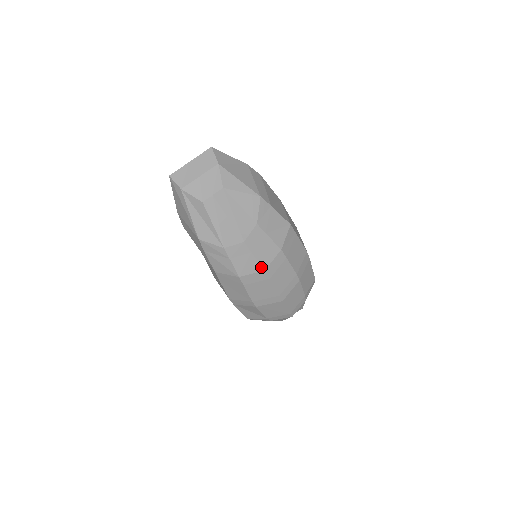
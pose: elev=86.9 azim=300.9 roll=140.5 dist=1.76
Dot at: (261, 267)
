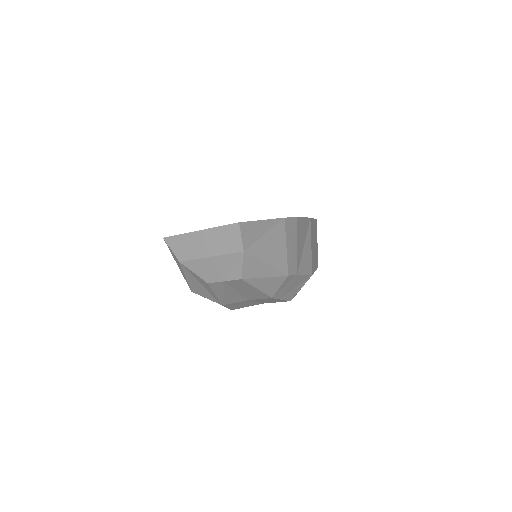
Dot at: (260, 303)
